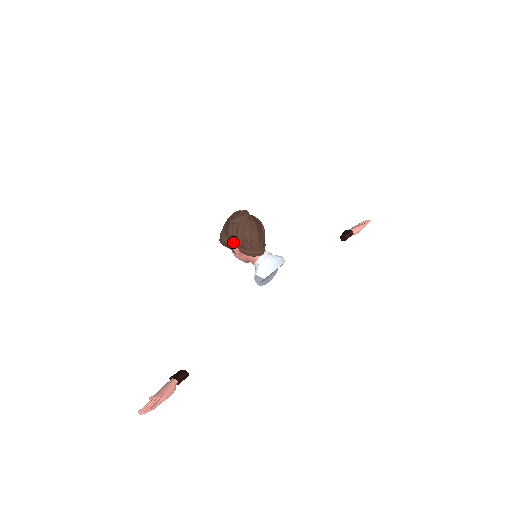
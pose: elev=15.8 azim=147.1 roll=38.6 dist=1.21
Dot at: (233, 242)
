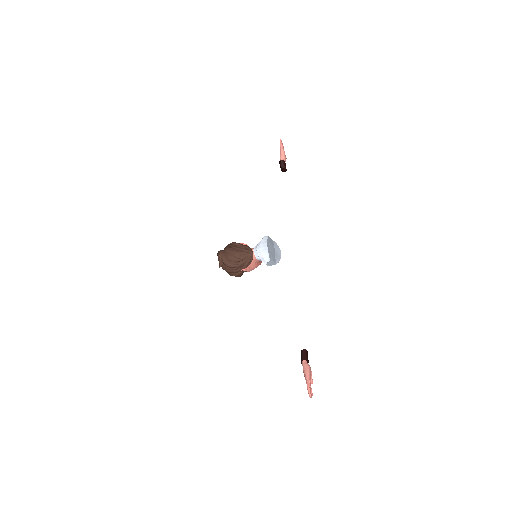
Dot at: (236, 271)
